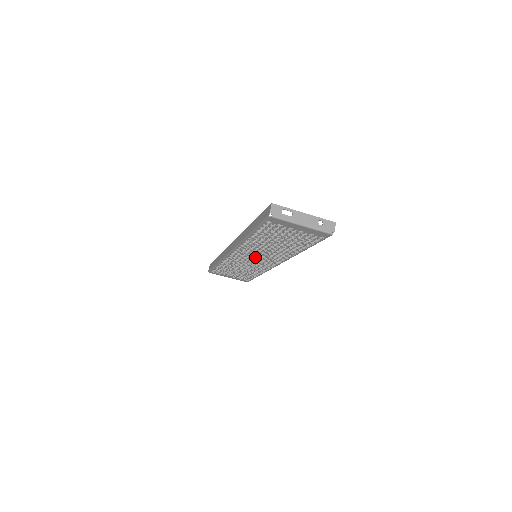
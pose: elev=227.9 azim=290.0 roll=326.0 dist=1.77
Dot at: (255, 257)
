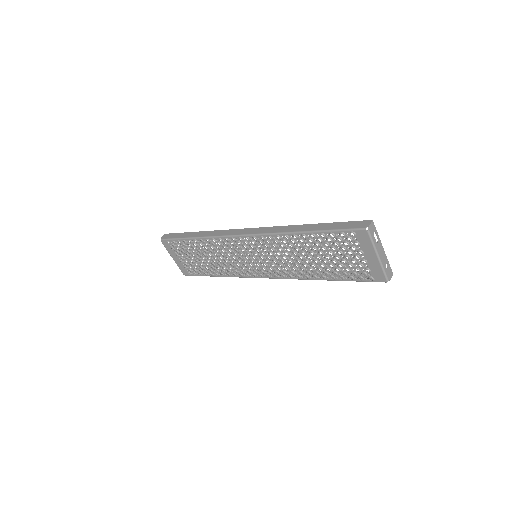
Dot at: (257, 256)
